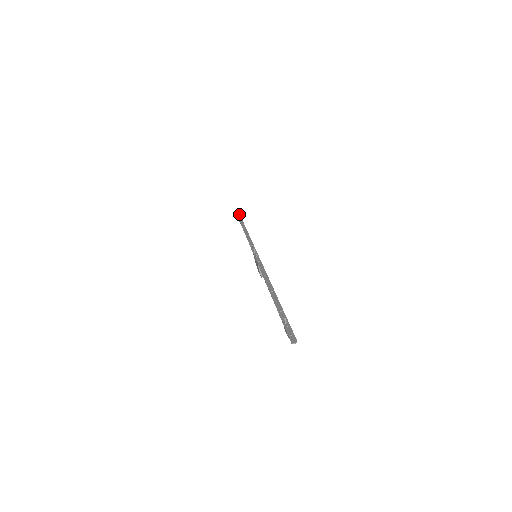
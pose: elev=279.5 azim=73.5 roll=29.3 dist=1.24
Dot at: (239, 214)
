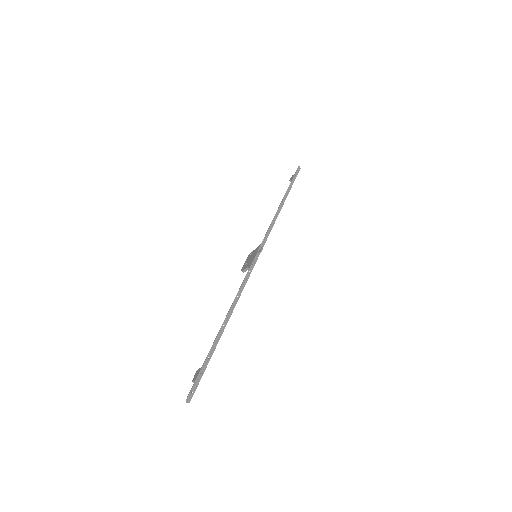
Dot at: (298, 172)
